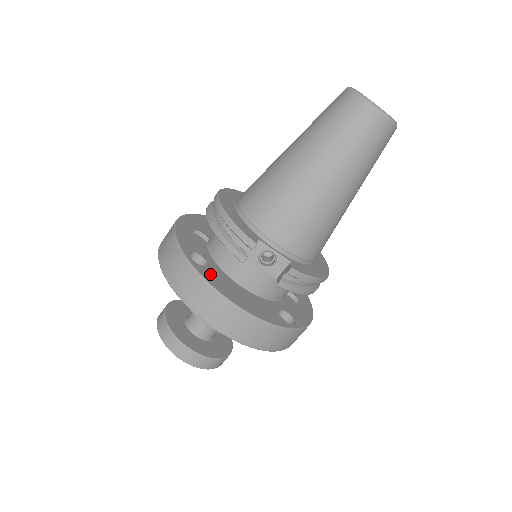
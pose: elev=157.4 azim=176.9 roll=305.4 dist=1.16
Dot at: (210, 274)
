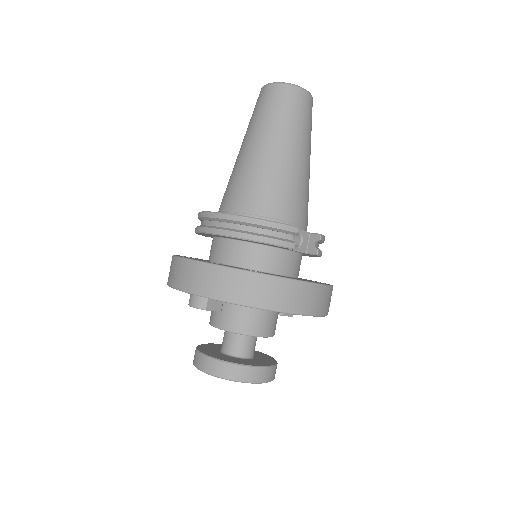
Dot at: (276, 275)
